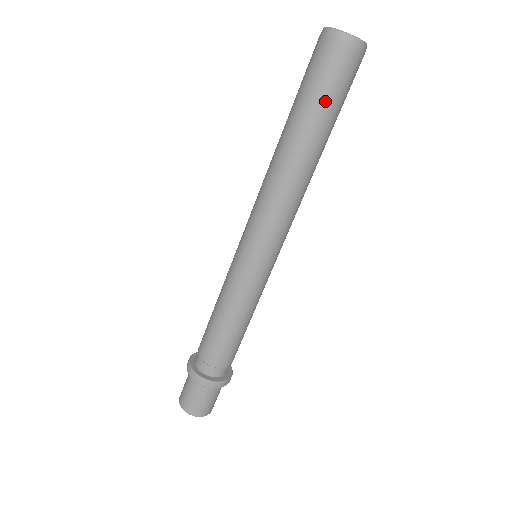
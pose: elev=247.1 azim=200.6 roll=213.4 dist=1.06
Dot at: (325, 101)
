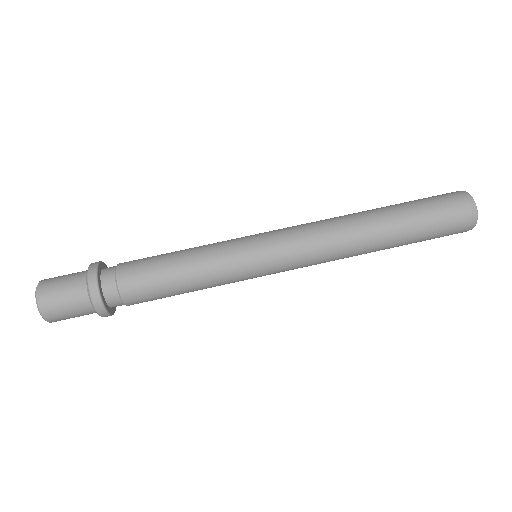
Dot at: (423, 216)
